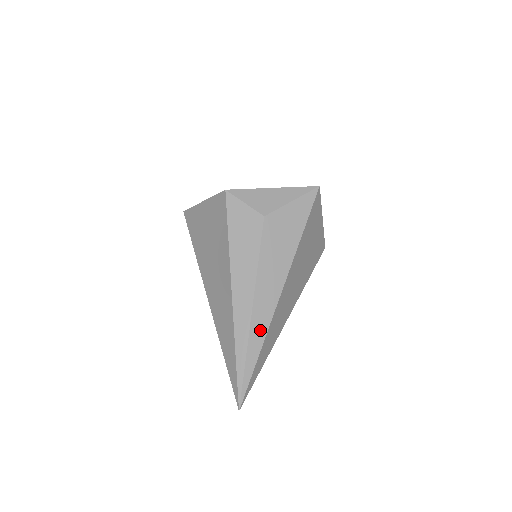
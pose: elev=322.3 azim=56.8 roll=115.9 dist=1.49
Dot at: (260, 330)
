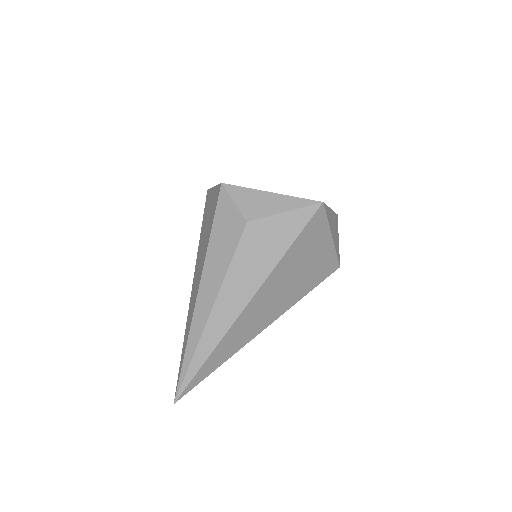
Dot at: (214, 336)
